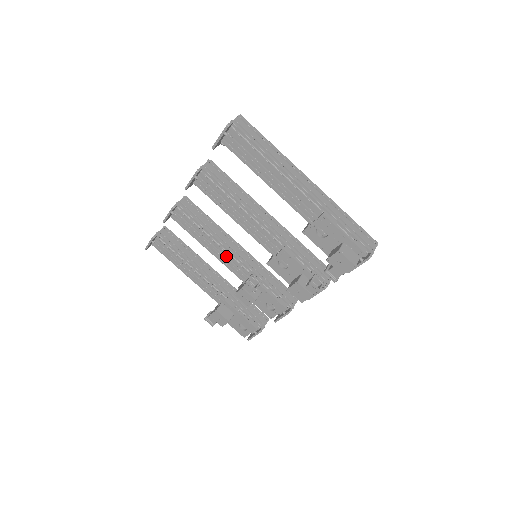
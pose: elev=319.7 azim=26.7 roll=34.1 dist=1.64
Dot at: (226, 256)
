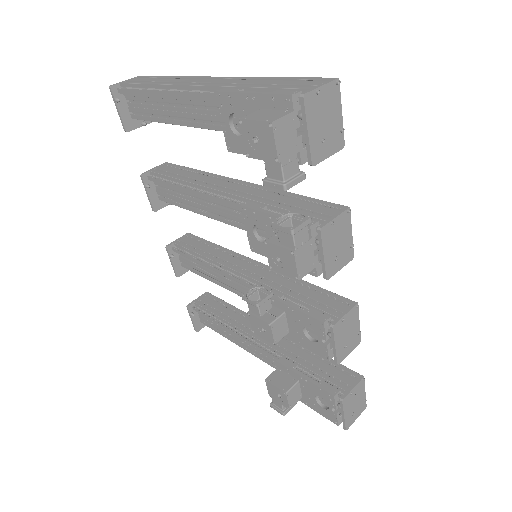
Dot at: (237, 282)
